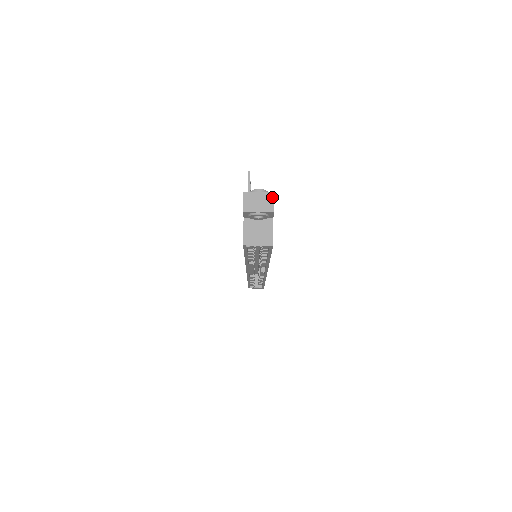
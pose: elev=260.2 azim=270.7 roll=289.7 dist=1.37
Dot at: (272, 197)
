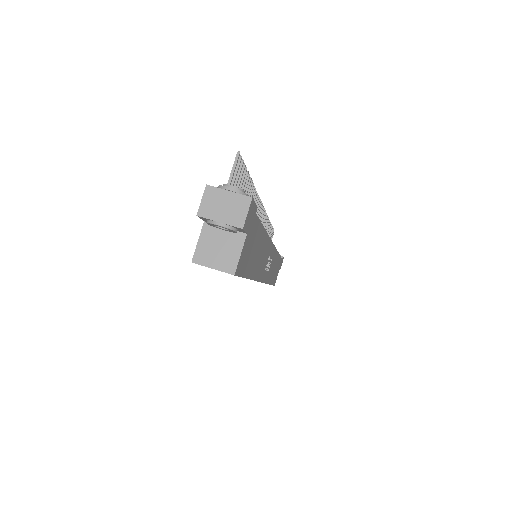
Dot at: (247, 204)
